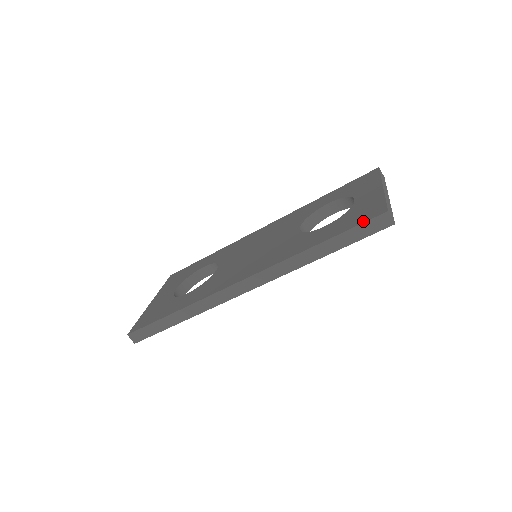
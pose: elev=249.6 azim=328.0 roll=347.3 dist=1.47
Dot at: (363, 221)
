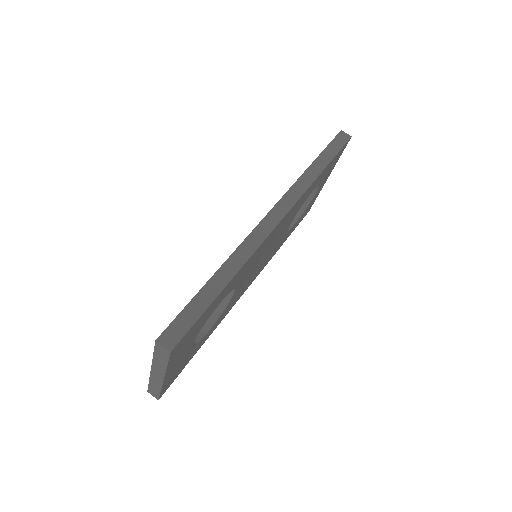
Dot at: (331, 142)
